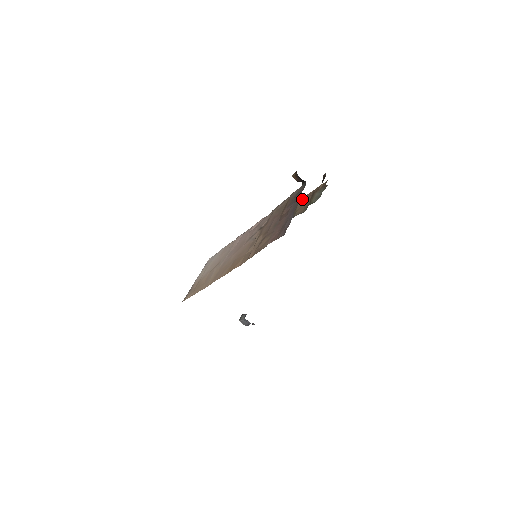
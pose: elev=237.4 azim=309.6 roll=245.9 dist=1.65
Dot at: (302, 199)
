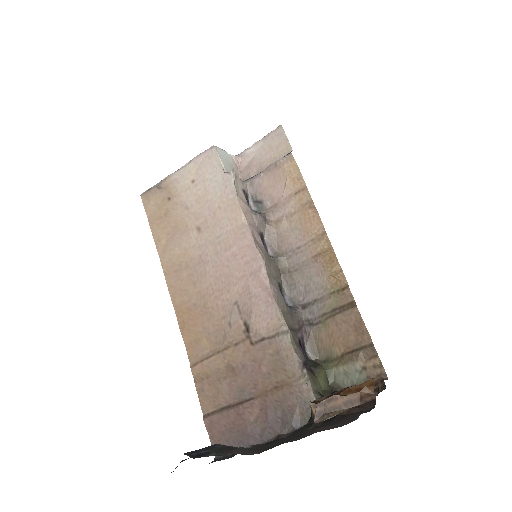
Dot at: (353, 316)
